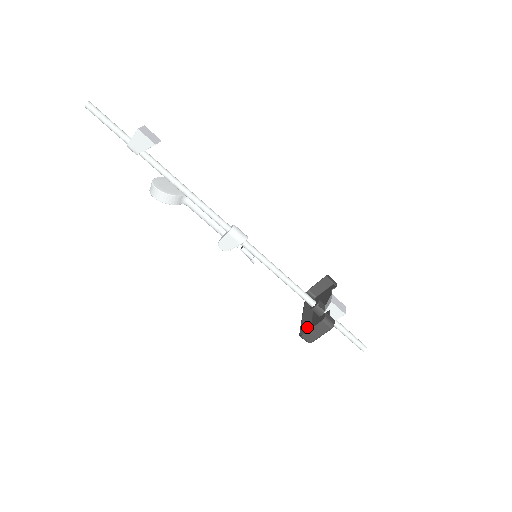
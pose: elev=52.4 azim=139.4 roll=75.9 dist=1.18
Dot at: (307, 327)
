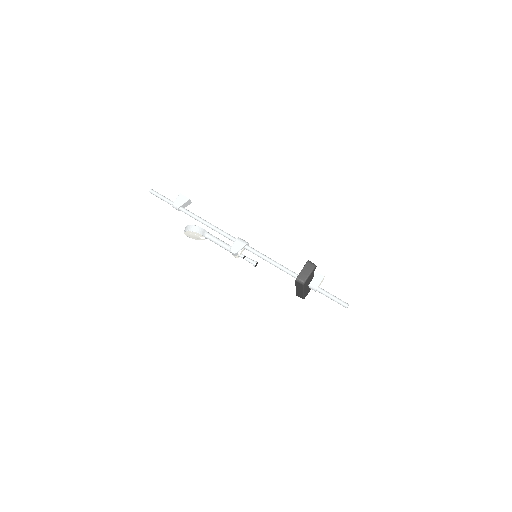
Dot at: (300, 287)
